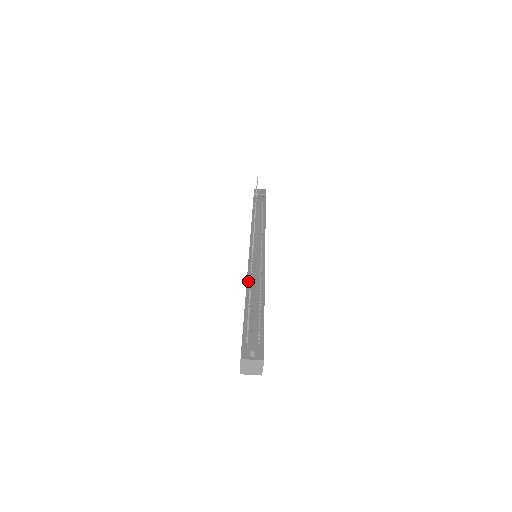
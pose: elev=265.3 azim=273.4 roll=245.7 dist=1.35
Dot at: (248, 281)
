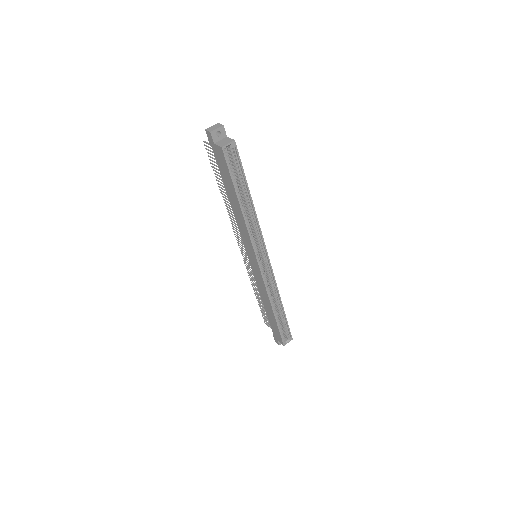
Dot at: (234, 214)
